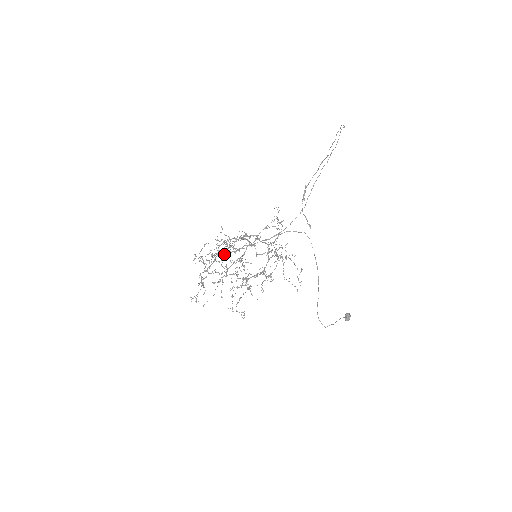
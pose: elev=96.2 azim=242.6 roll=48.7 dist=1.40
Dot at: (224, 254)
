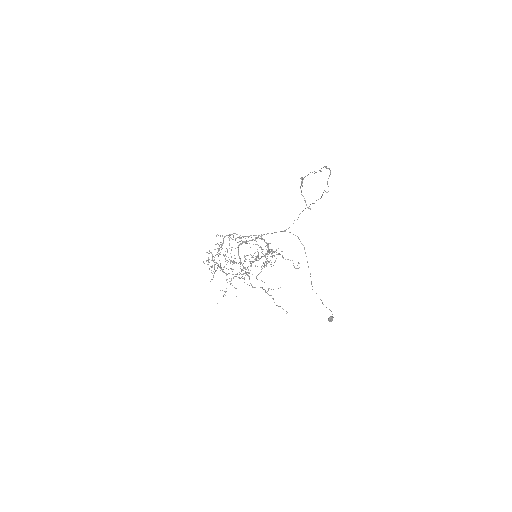
Dot at: (230, 234)
